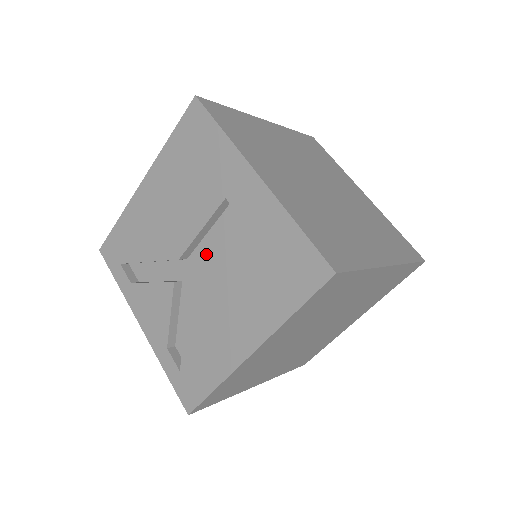
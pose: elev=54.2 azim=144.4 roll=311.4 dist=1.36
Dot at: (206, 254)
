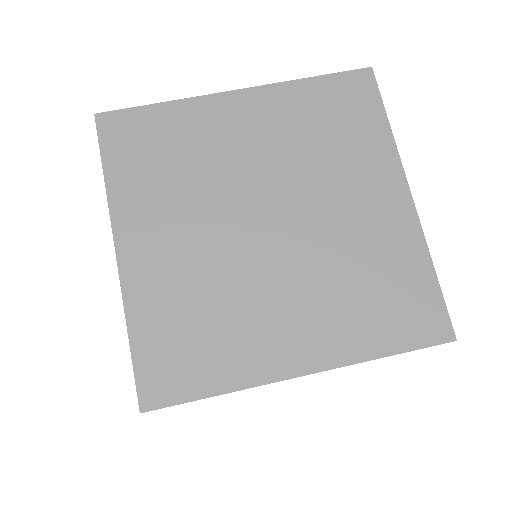
Dot at: occluded
